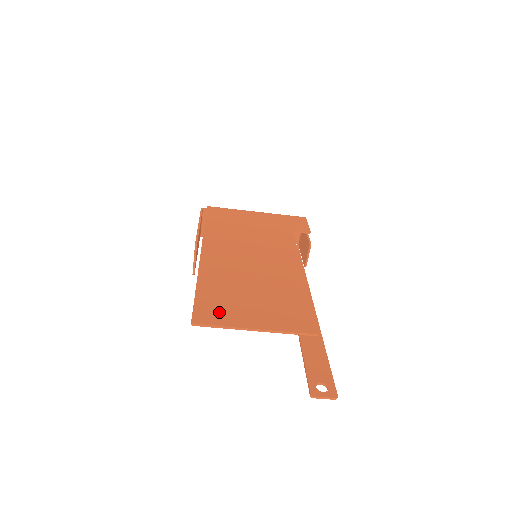
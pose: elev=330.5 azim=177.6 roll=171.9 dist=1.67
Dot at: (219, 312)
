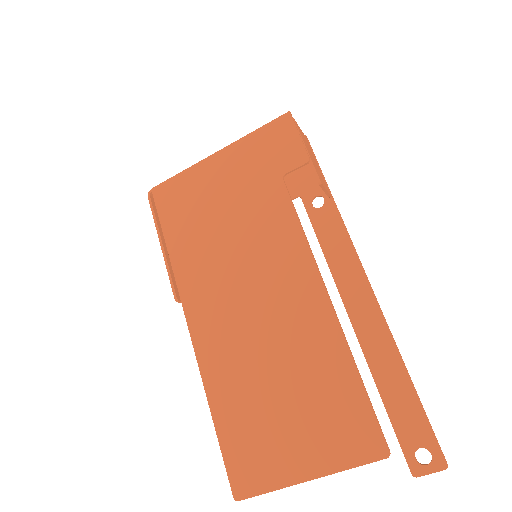
Dot at: (255, 464)
